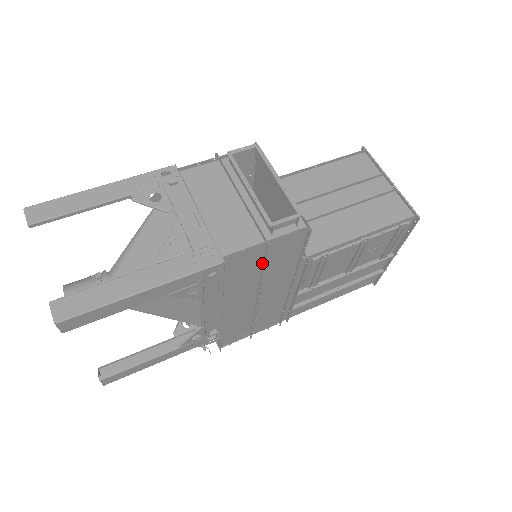
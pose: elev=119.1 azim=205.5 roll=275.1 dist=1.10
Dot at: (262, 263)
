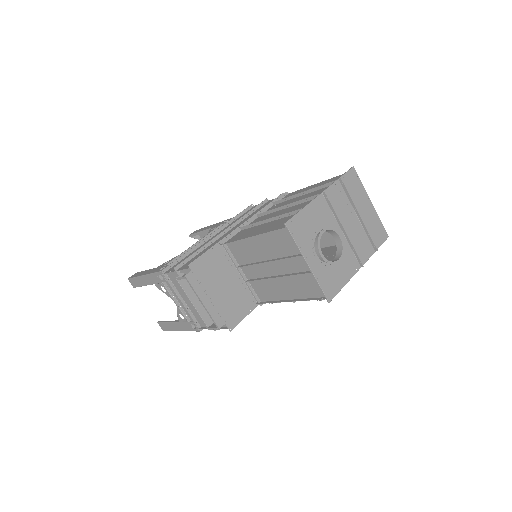
Dot at: occluded
